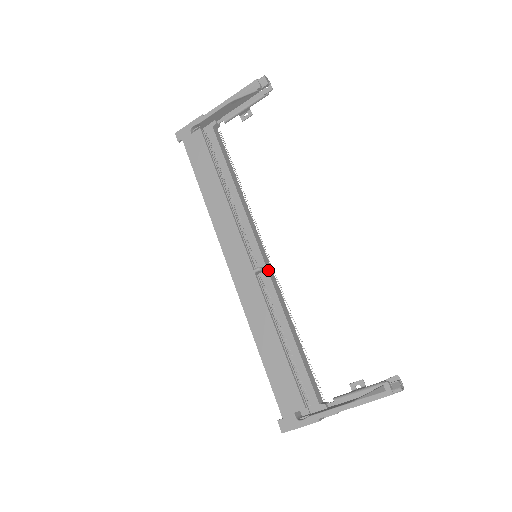
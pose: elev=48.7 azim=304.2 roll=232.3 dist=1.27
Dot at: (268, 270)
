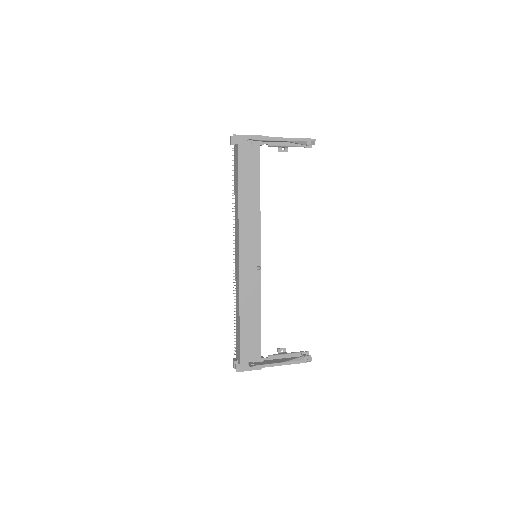
Dot at: occluded
